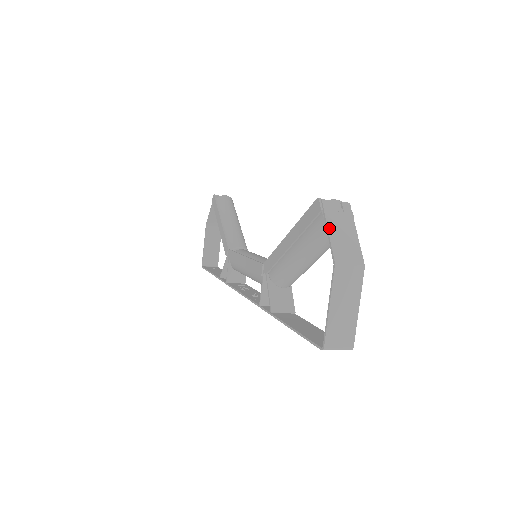
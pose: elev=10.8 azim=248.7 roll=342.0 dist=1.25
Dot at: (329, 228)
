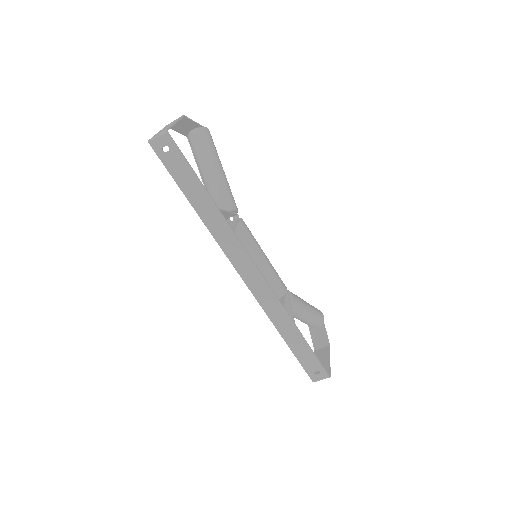
Dot at: (181, 132)
